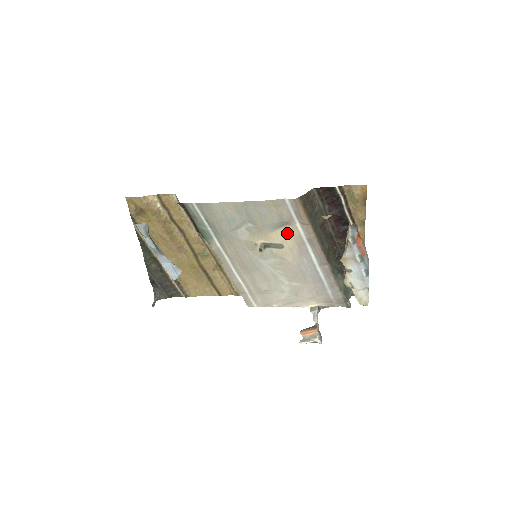
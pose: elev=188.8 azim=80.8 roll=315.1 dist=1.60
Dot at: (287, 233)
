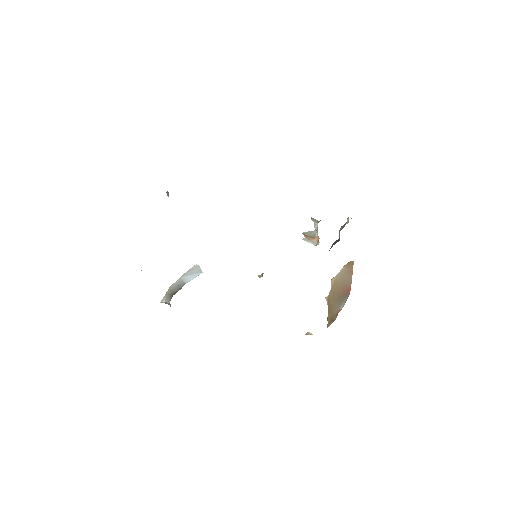
Dot at: occluded
